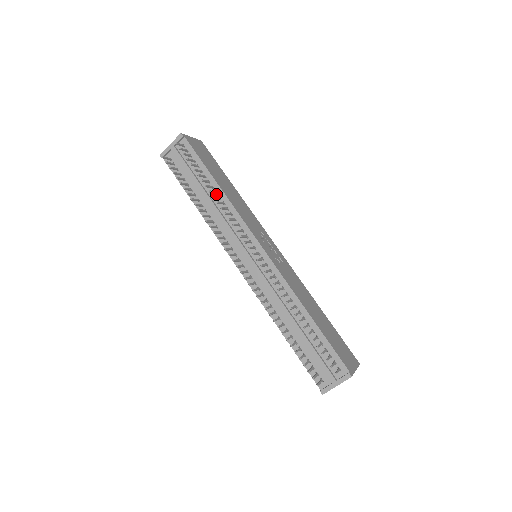
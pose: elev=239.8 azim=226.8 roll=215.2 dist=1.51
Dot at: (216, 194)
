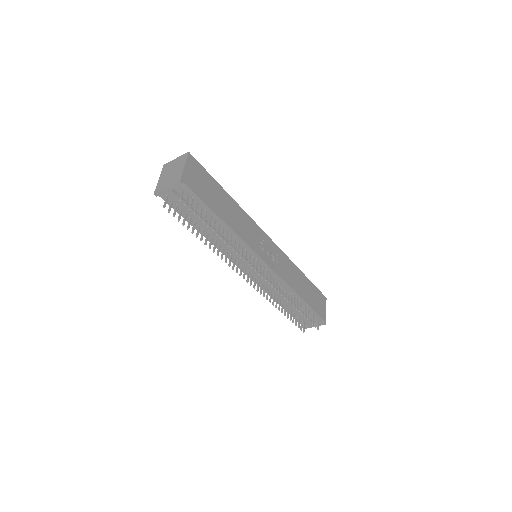
Dot at: (223, 229)
